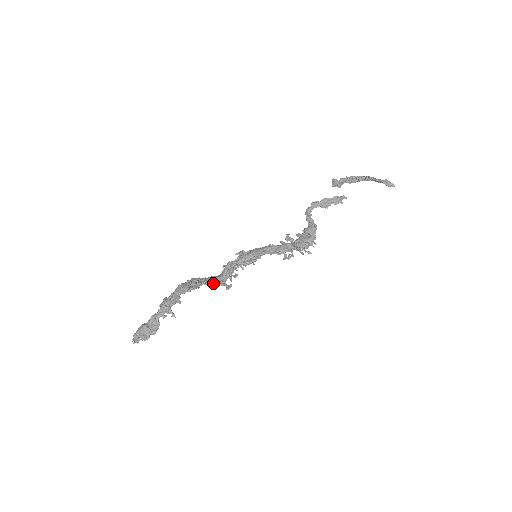
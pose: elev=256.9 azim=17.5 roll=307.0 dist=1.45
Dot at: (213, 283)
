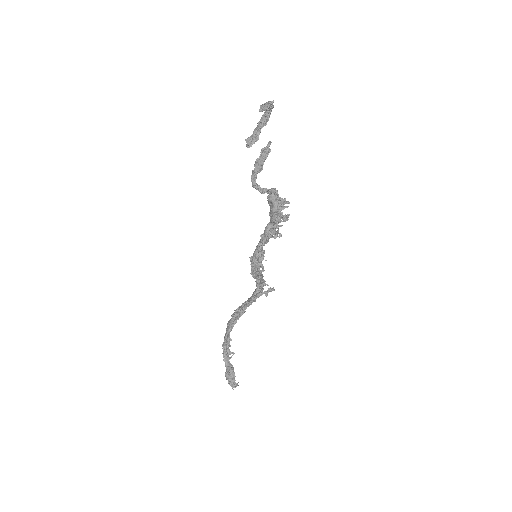
Dot at: (253, 300)
